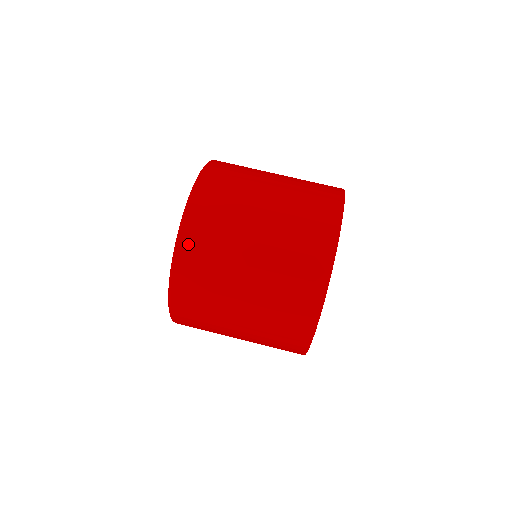
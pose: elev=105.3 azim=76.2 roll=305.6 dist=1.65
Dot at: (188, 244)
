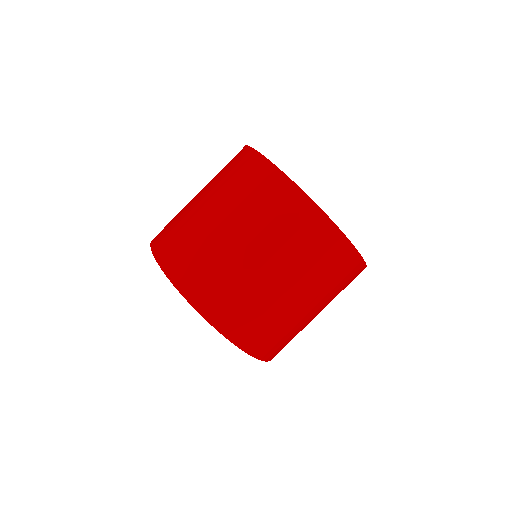
Dot at: (210, 307)
